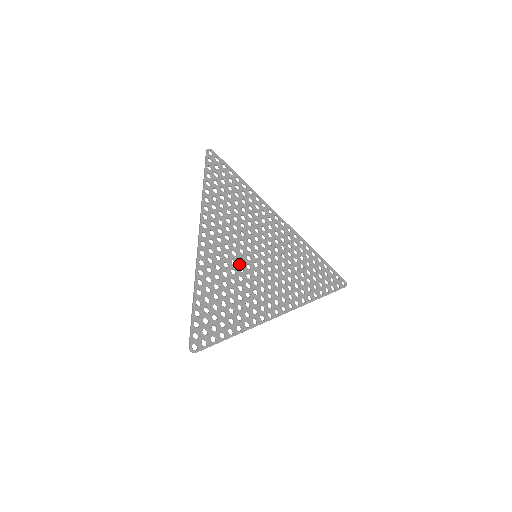
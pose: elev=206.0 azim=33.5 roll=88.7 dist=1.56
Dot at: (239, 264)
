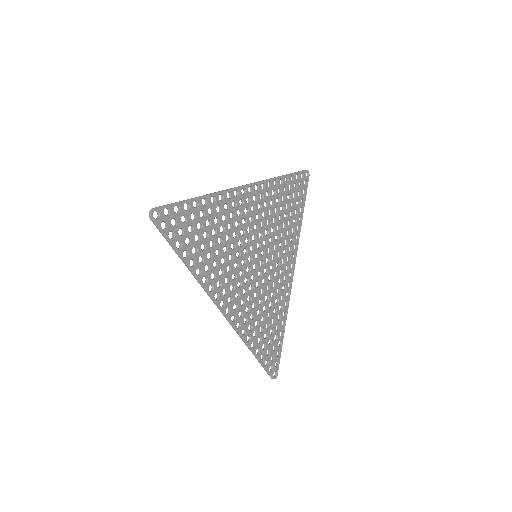
Dot at: (254, 284)
